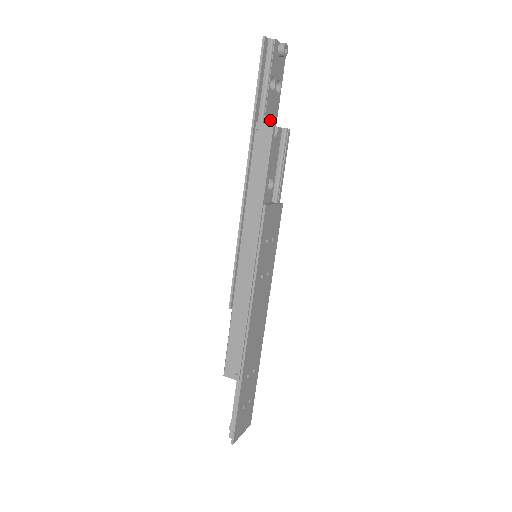
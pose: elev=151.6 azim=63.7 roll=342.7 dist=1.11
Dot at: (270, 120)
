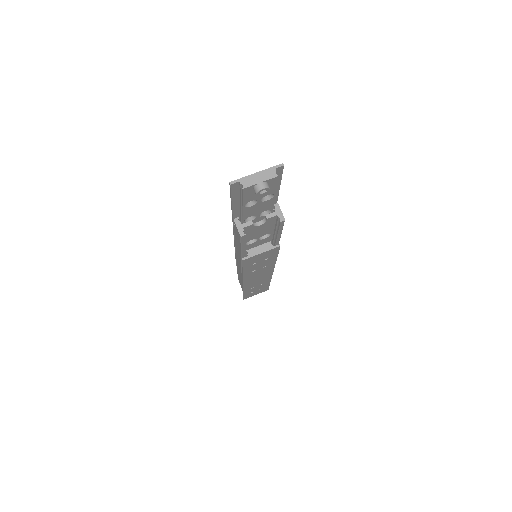
Dot at: (257, 214)
